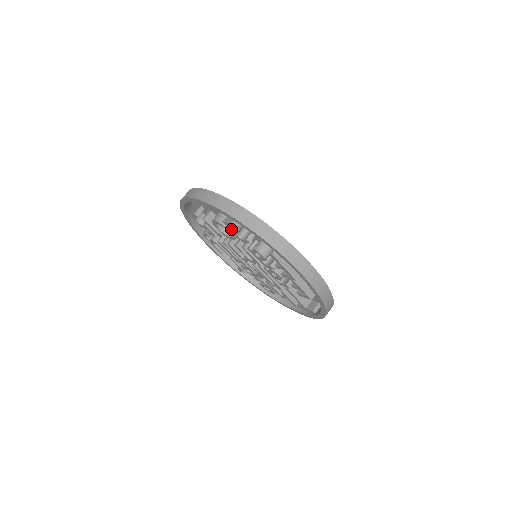
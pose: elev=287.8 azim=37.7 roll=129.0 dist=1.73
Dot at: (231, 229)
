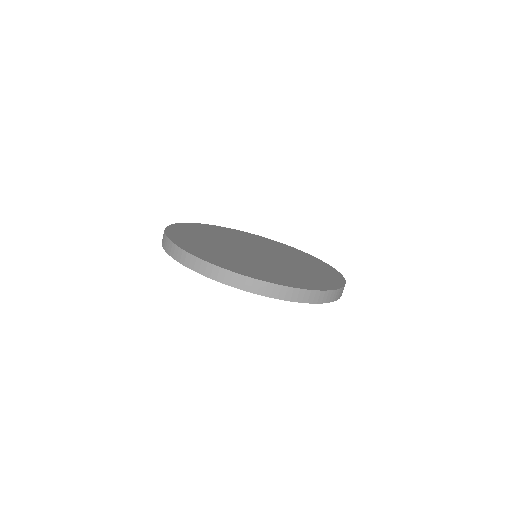
Dot at: occluded
